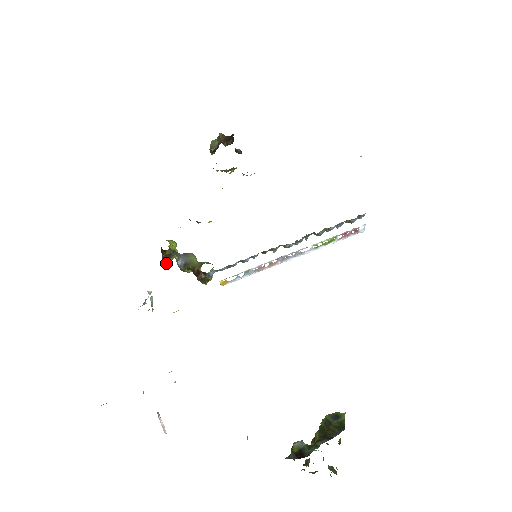
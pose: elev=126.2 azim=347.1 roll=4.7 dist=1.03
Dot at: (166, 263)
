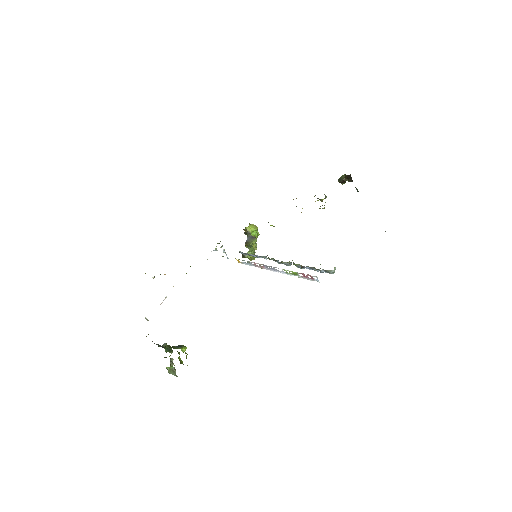
Dot at: occluded
